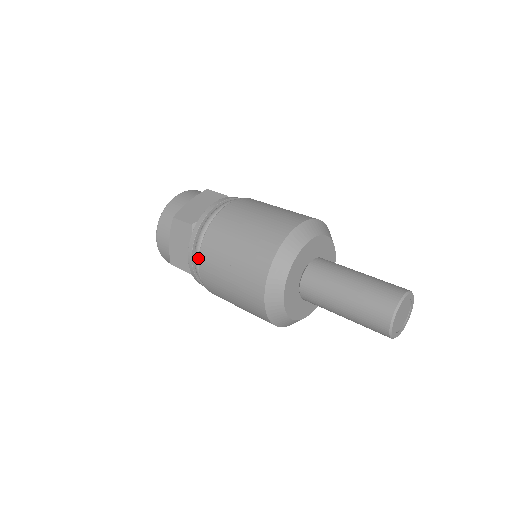
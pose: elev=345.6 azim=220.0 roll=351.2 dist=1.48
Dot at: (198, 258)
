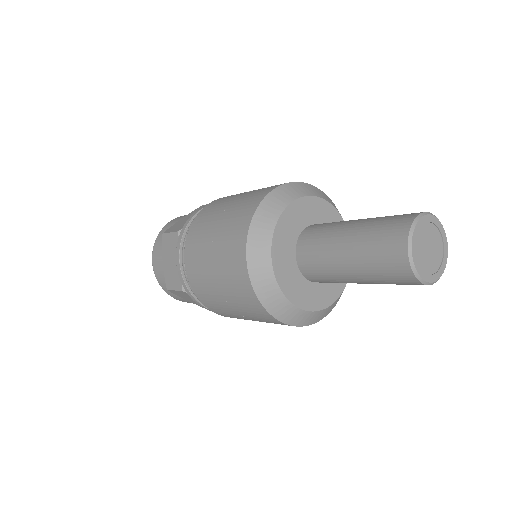
Dot at: occluded
